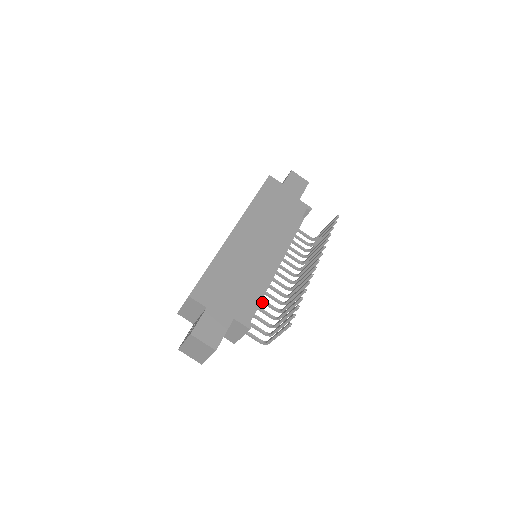
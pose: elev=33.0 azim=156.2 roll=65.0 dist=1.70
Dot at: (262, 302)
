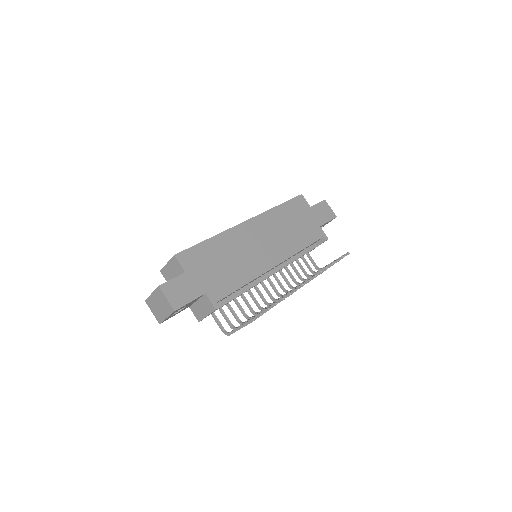
Dot at: (243, 298)
